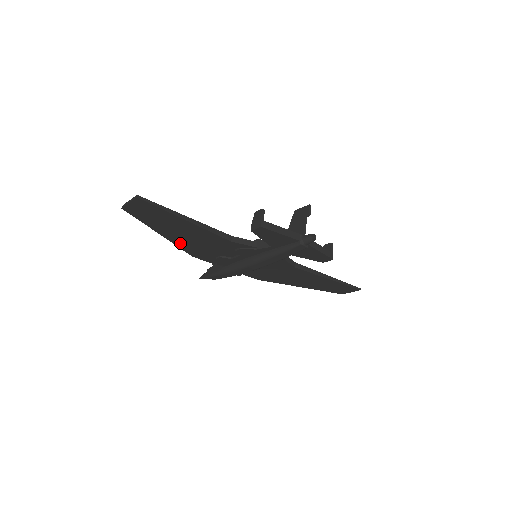
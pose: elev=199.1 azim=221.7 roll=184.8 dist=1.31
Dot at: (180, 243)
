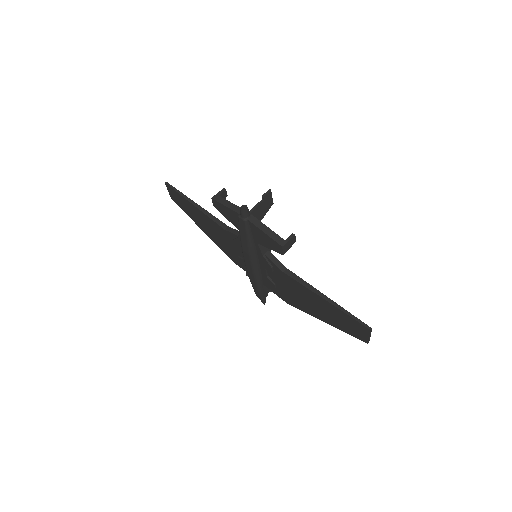
Dot at: (214, 240)
